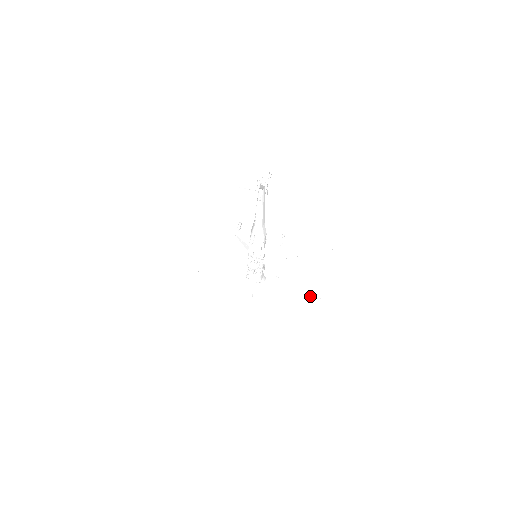
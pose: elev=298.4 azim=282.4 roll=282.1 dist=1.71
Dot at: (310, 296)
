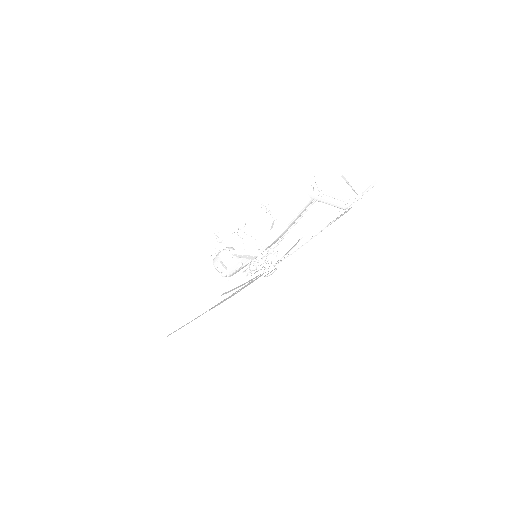
Dot at: occluded
